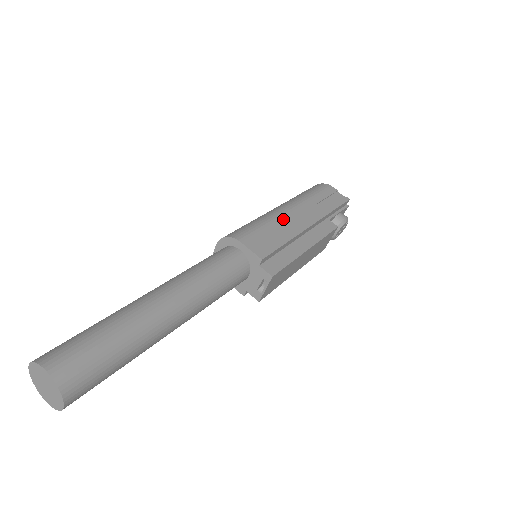
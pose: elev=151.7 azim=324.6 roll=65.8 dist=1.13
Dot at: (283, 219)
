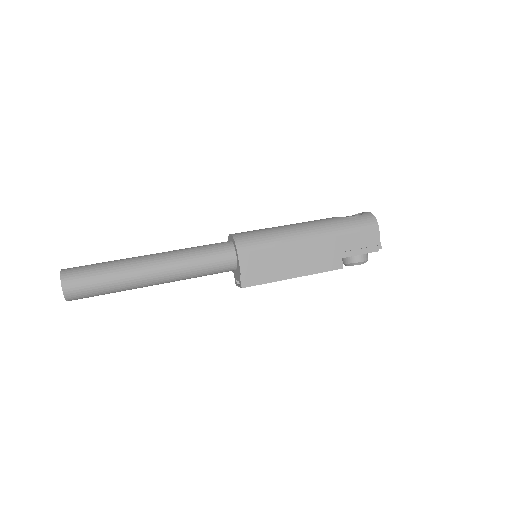
Dot at: (293, 246)
